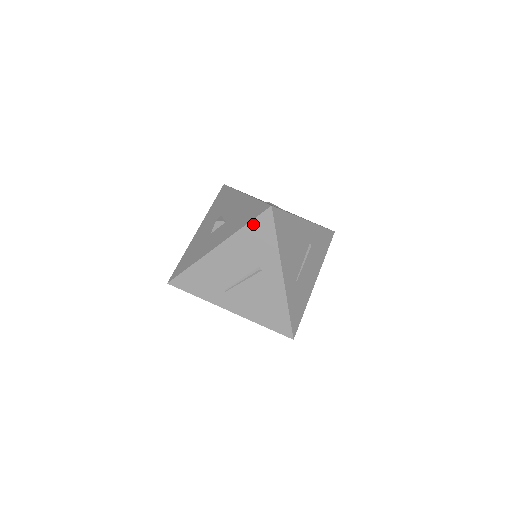
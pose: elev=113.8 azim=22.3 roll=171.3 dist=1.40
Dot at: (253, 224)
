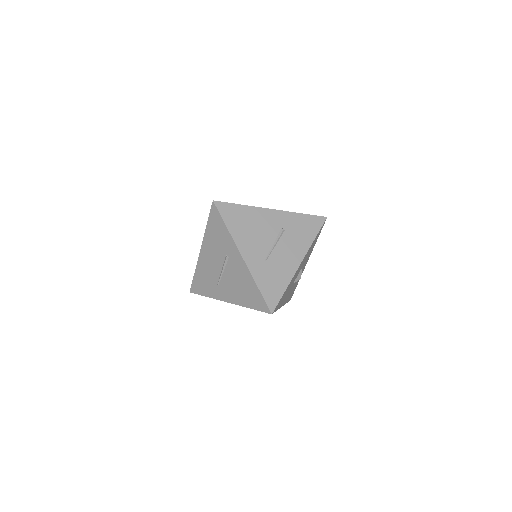
Dot at: (210, 221)
